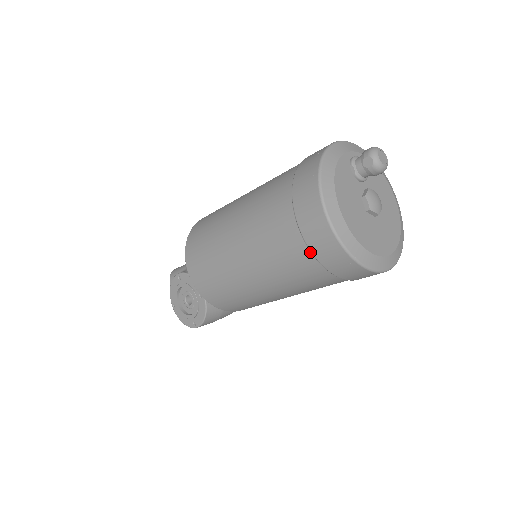
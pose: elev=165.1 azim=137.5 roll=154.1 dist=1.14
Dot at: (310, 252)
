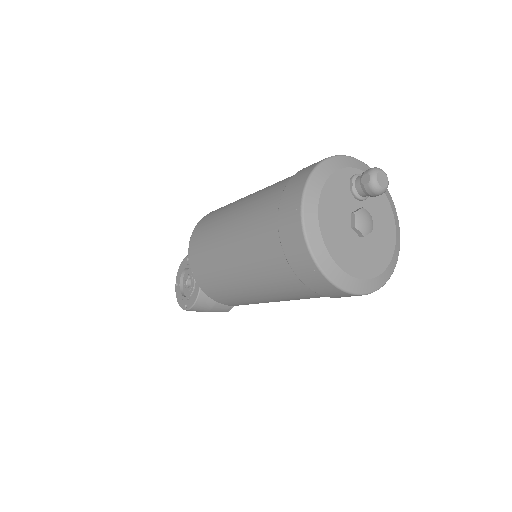
Dot at: (282, 249)
